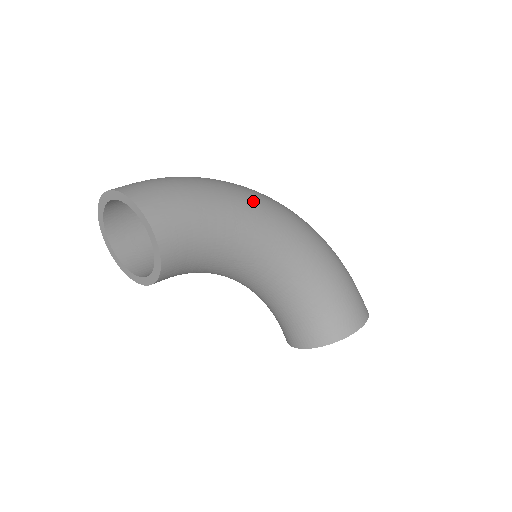
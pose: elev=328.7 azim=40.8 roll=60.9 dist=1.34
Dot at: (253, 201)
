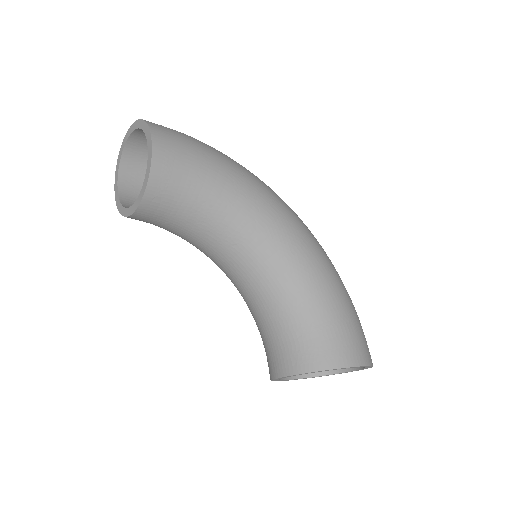
Dot at: (262, 184)
